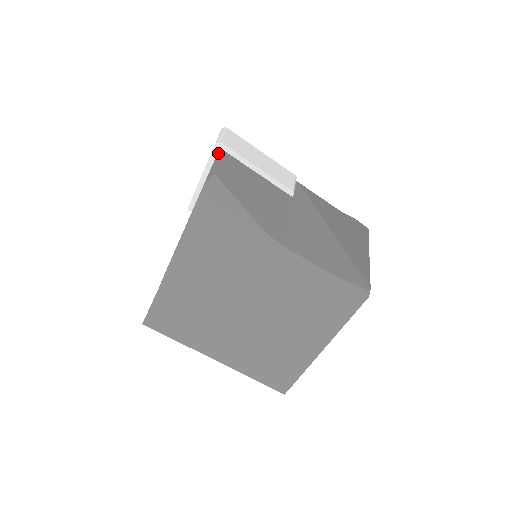
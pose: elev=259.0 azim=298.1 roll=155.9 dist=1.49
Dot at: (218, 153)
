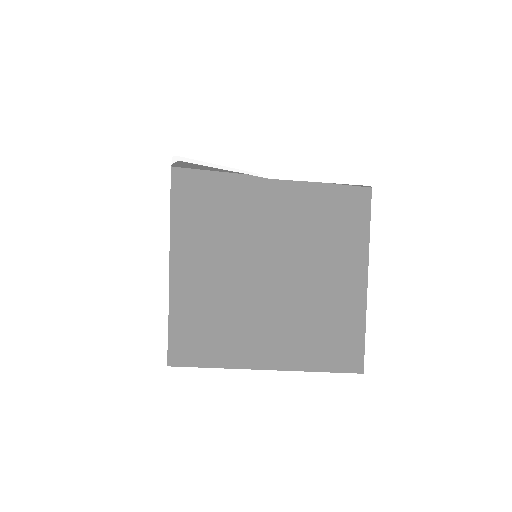
Dot at: occluded
